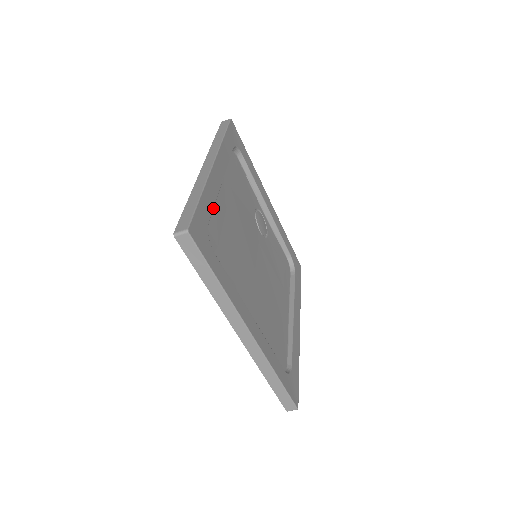
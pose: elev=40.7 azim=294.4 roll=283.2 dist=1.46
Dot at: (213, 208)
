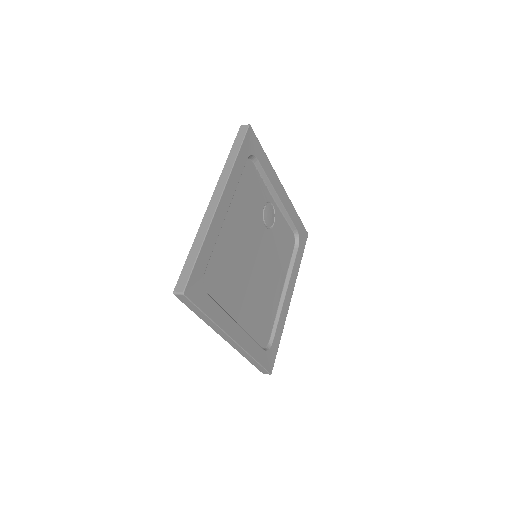
Dot at: (212, 250)
